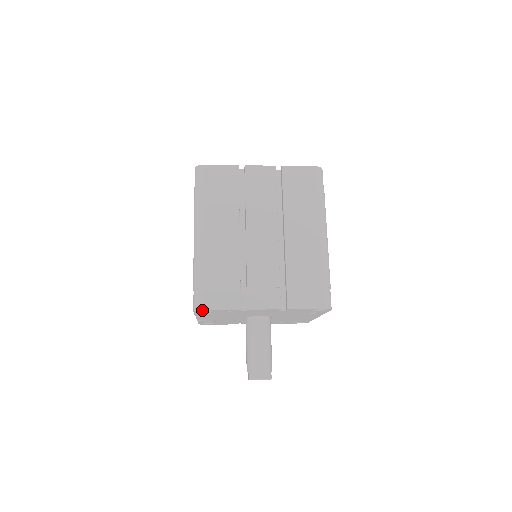
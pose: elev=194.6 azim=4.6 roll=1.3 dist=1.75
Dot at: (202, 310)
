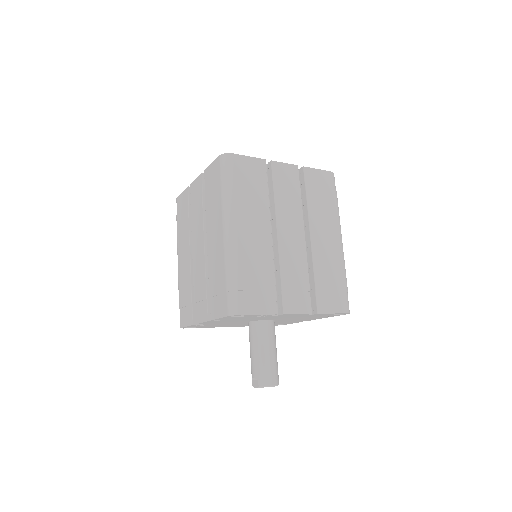
Dot at: (240, 315)
